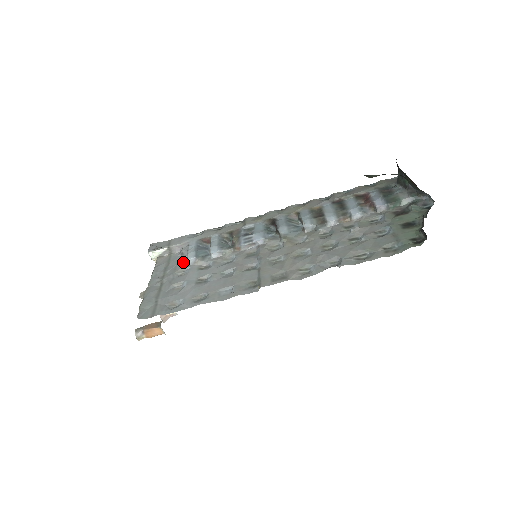
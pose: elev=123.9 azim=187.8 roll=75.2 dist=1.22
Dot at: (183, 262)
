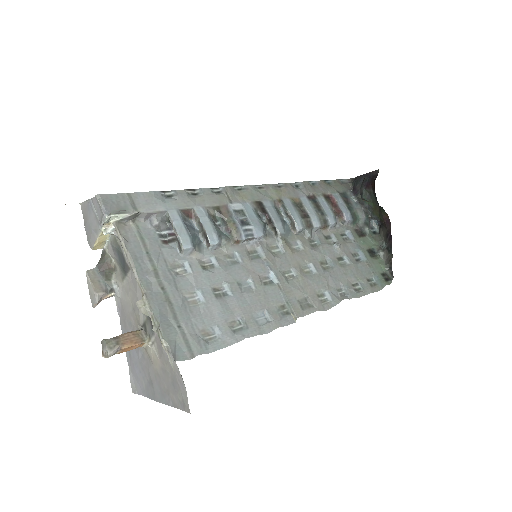
Dot at: (168, 246)
